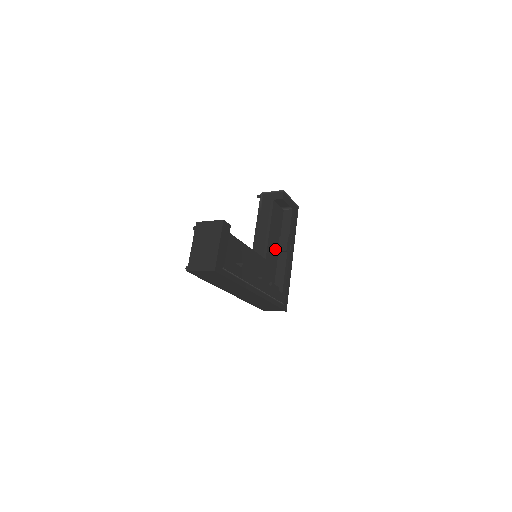
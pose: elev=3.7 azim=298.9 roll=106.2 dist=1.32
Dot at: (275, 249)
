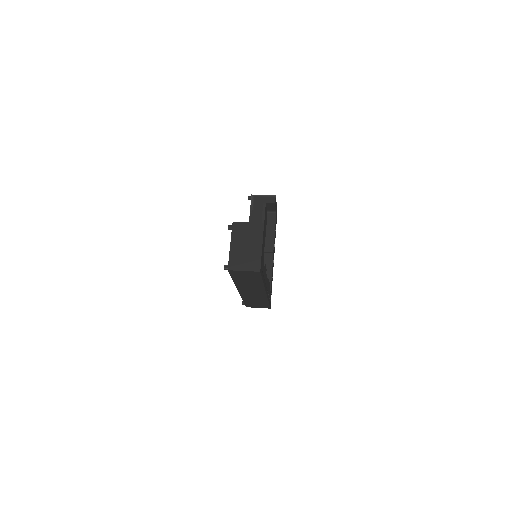
Dot at: (263, 250)
